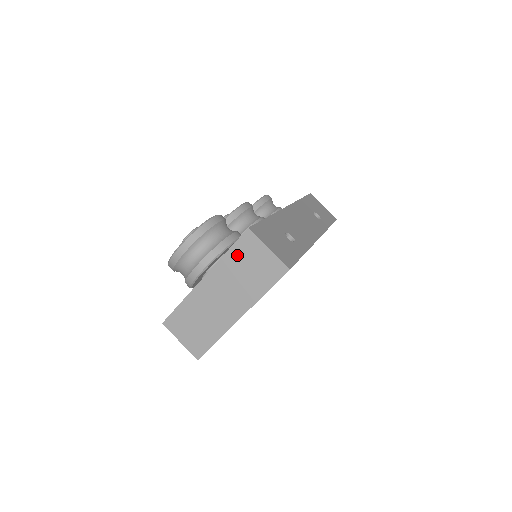
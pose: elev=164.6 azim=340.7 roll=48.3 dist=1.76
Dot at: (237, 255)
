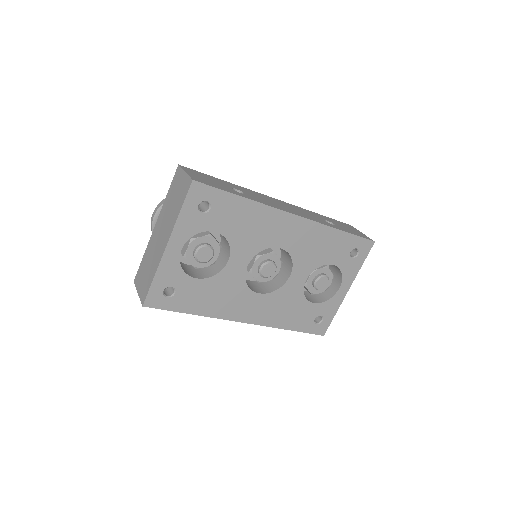
Dot at: (171, 191)
